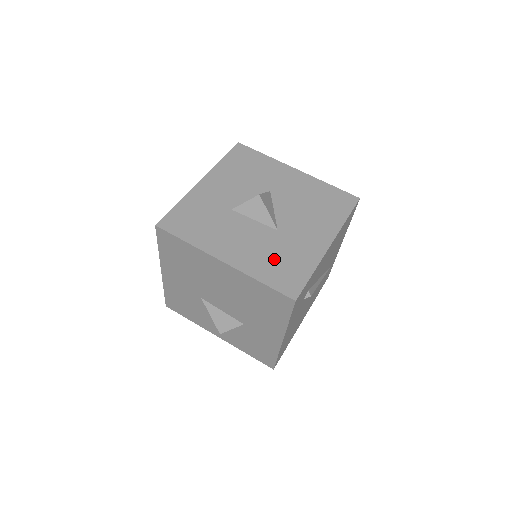
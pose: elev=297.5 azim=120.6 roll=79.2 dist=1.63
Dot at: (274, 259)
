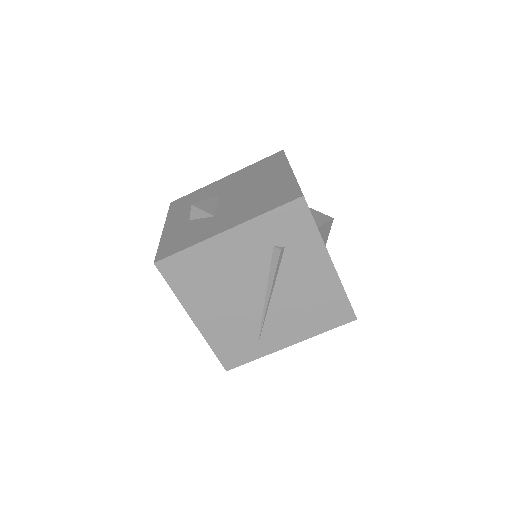
Dot at: occluded
